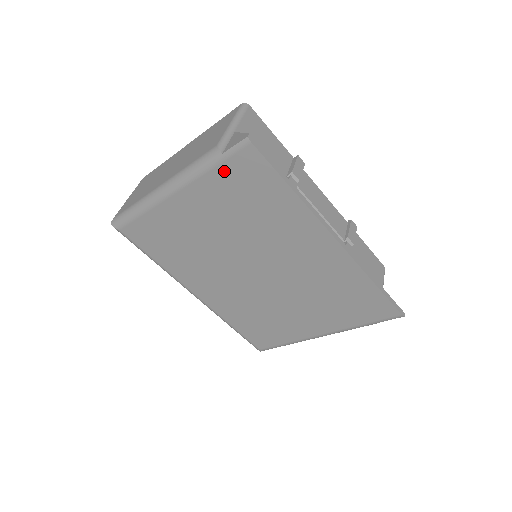
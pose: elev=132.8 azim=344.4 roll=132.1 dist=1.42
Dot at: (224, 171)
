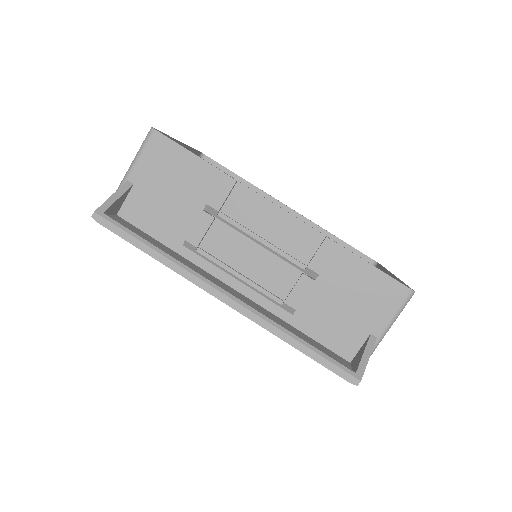
Dot at: occluded
